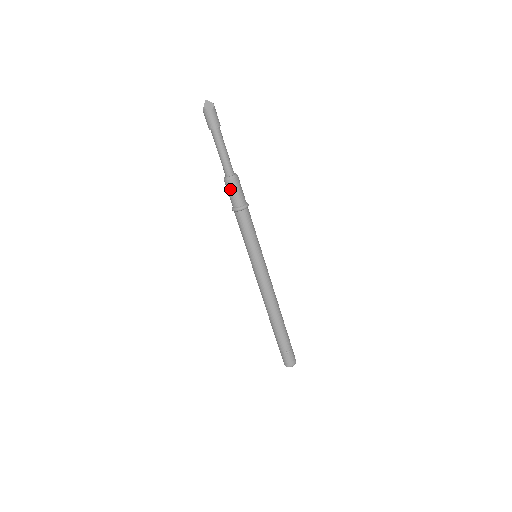
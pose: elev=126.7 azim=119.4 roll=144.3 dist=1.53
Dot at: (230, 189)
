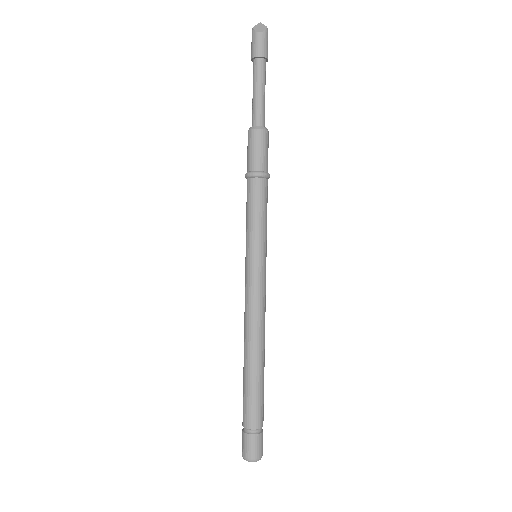
Dot at: (249, 143)
